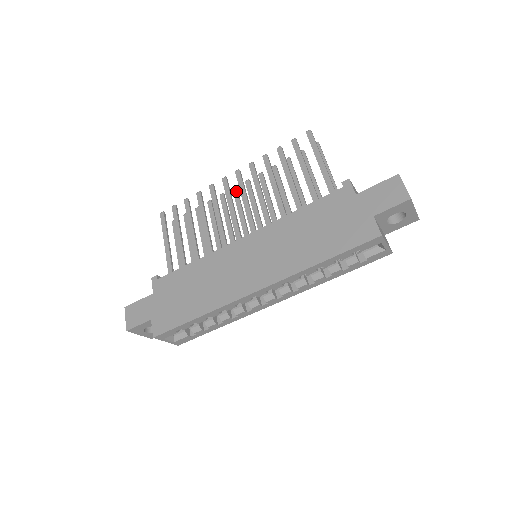
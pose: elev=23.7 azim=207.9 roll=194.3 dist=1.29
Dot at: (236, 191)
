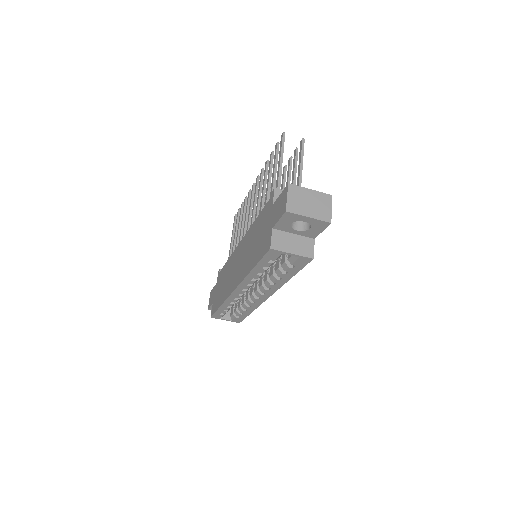
Dot at: occluded
